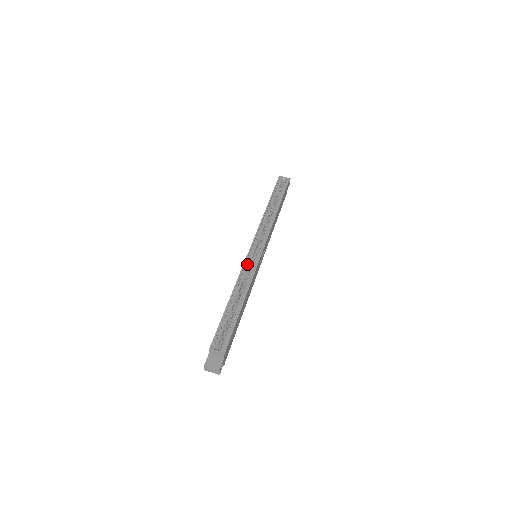
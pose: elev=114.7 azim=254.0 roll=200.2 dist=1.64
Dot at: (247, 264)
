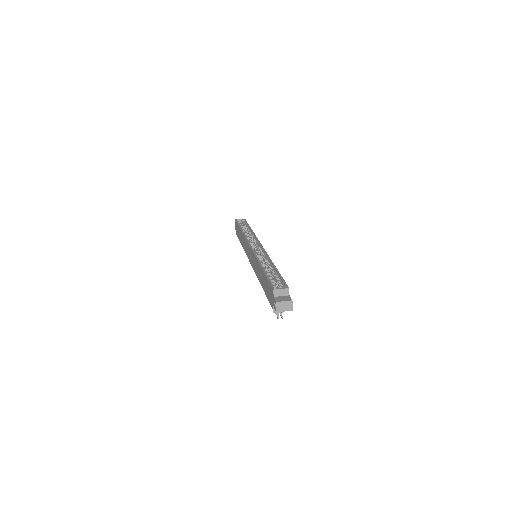
Dot at: occluded
